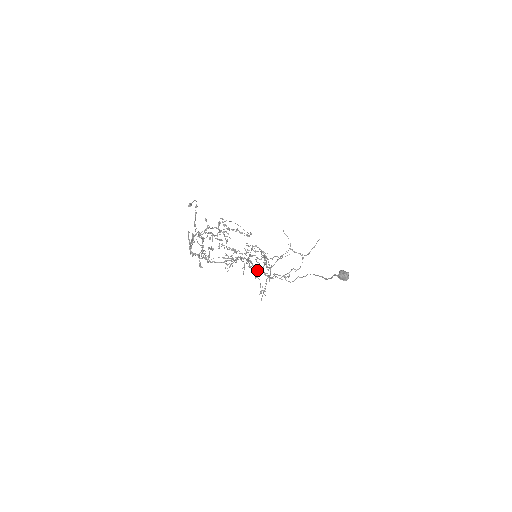
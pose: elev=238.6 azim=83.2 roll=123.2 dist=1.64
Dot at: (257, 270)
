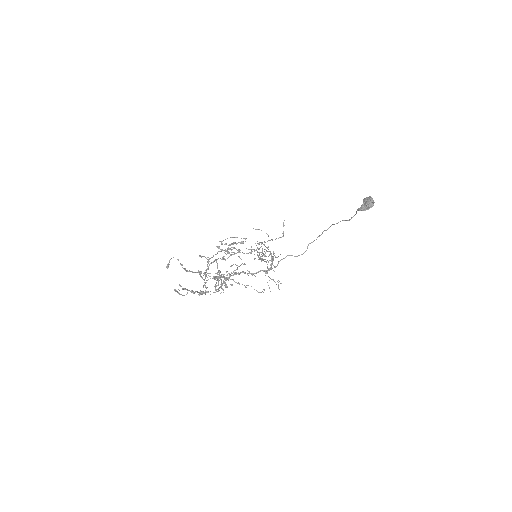
Dot at: (253, 274)
